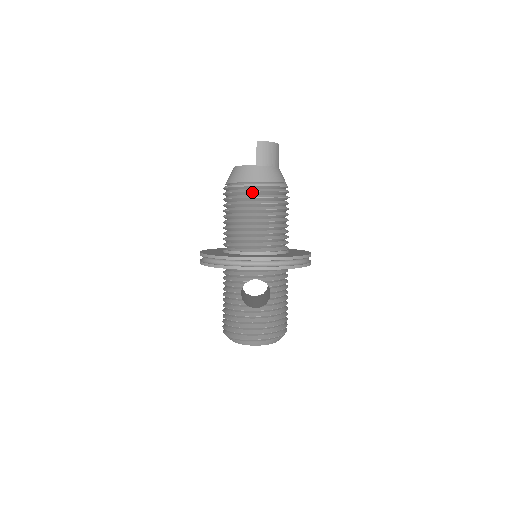
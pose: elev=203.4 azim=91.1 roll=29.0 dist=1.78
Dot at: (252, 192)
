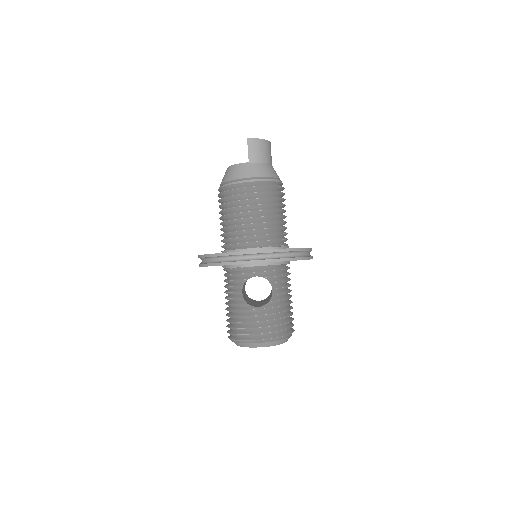
Dot at: (245, 188)
